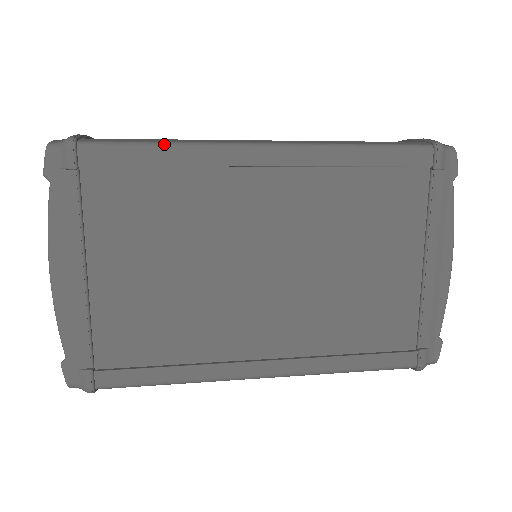
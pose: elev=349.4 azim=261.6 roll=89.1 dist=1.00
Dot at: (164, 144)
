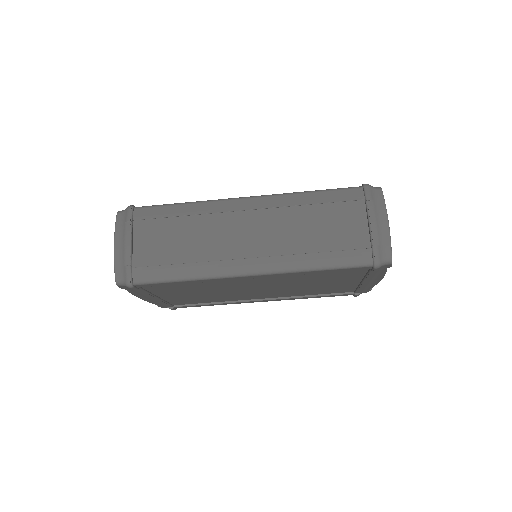
Dot at: occluded
